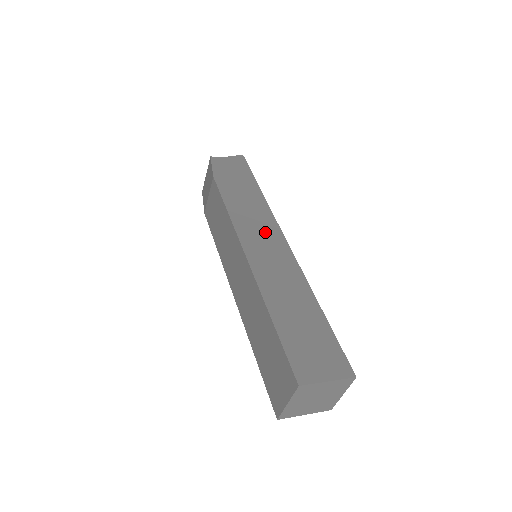
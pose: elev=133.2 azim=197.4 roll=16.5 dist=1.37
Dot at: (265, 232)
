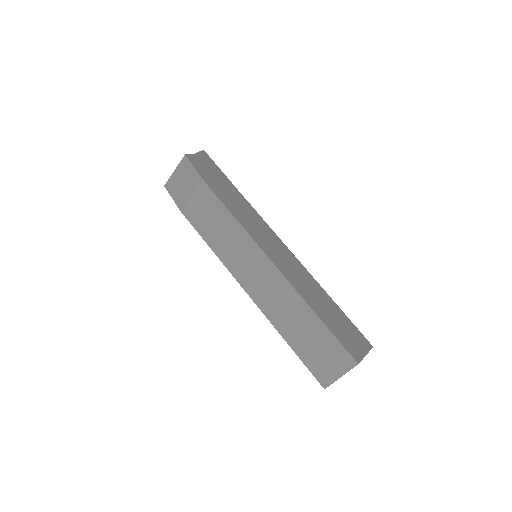
Dot at: (268, 236)
